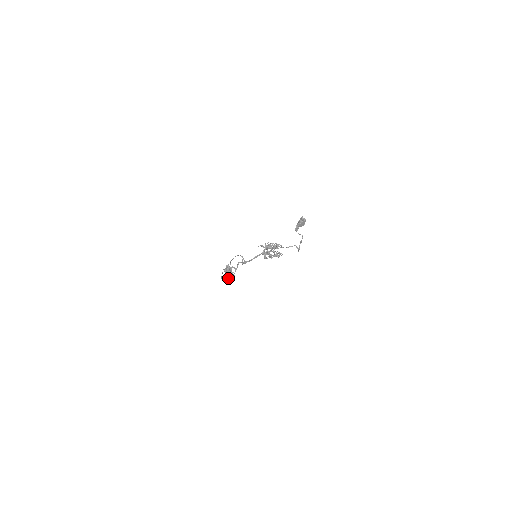
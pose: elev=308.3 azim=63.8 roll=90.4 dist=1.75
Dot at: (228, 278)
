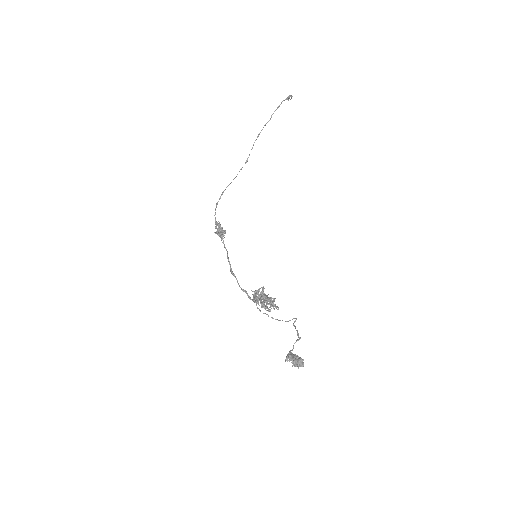
Dot at: occluded
